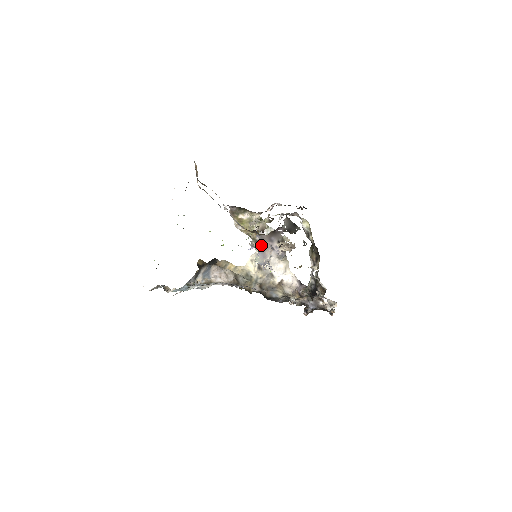
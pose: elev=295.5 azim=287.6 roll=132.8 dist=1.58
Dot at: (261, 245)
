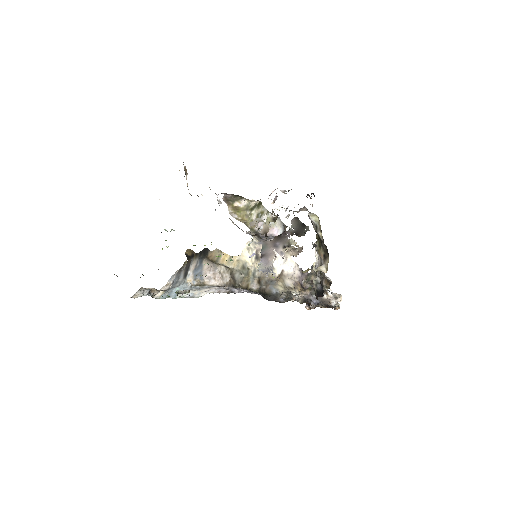
Dot at: (264, 251)
